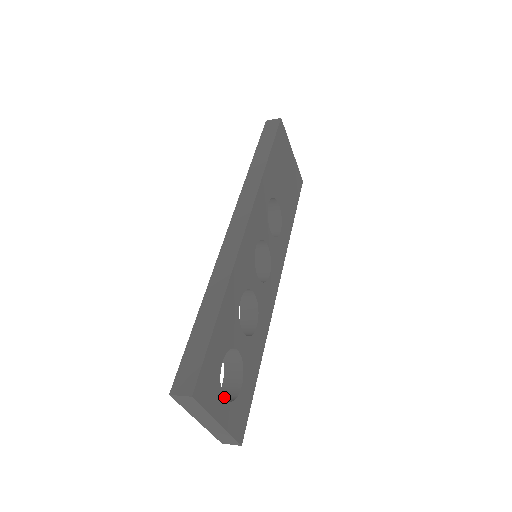
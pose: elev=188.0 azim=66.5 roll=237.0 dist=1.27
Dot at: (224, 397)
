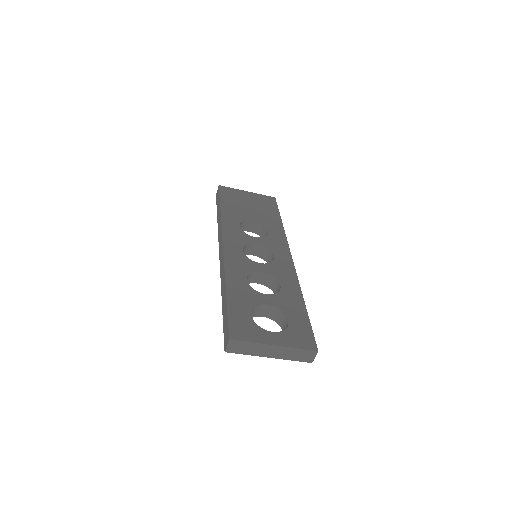
Dot at: occluded
